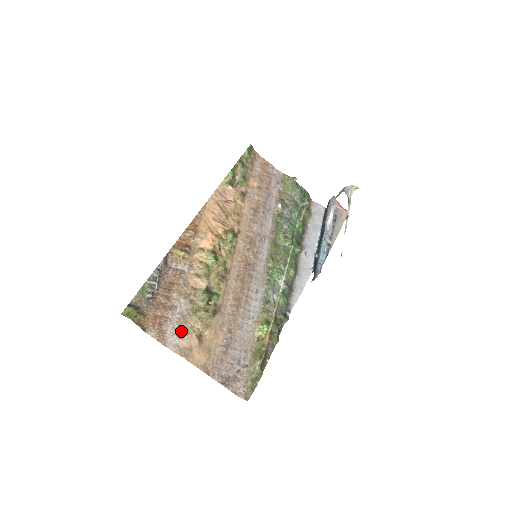
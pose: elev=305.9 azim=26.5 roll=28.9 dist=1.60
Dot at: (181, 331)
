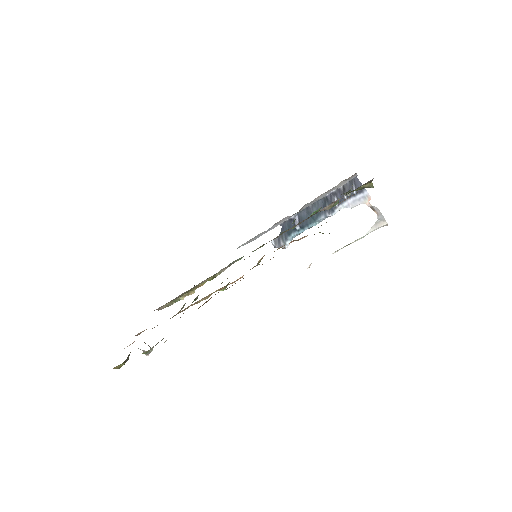
Dot at: occluded
